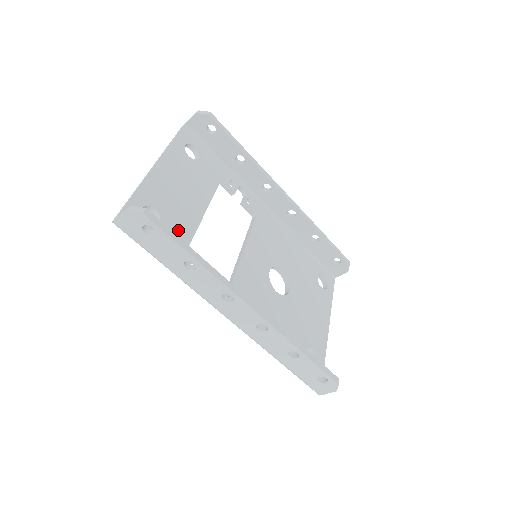
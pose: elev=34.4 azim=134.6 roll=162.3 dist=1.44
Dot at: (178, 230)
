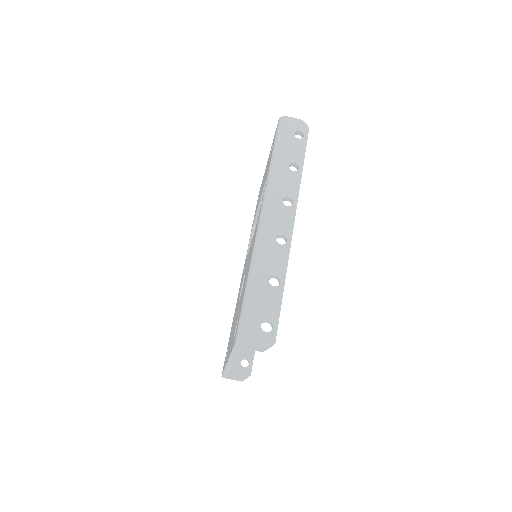
Dot at: occluded
